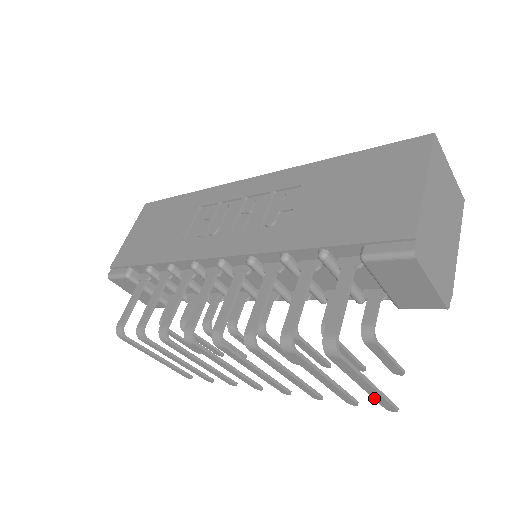
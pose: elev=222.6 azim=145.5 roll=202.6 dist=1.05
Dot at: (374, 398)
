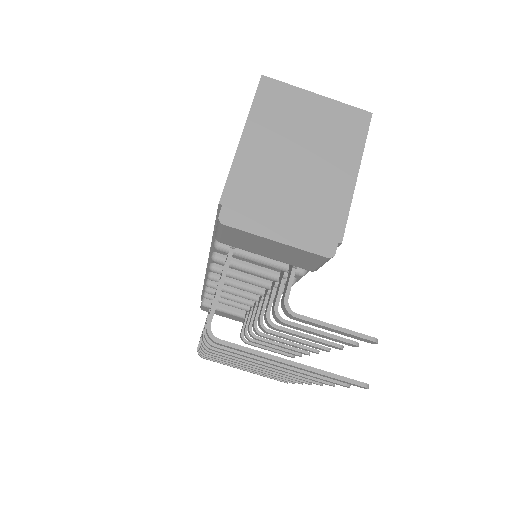
Dot at: occluded
